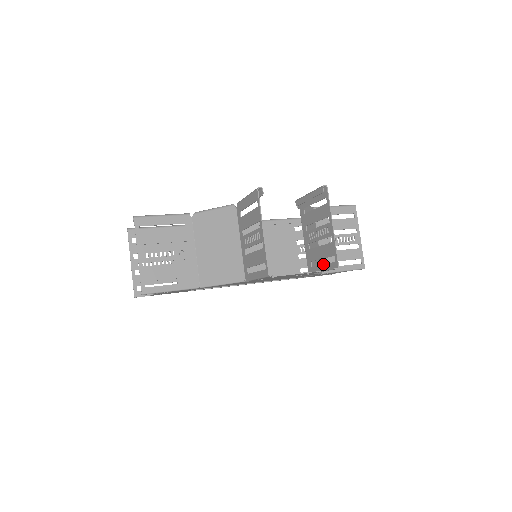
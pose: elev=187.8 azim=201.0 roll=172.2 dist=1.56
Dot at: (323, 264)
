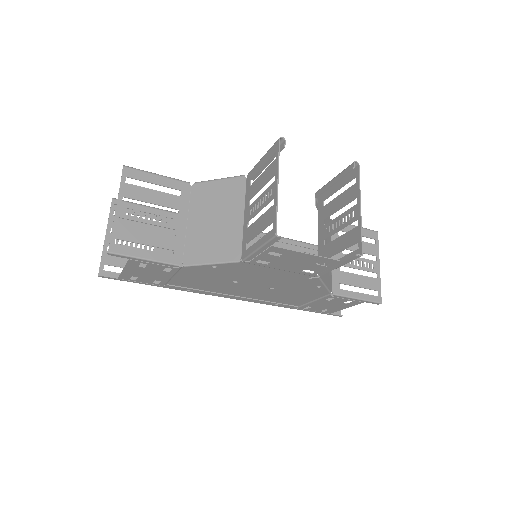
Dot at: occluded
